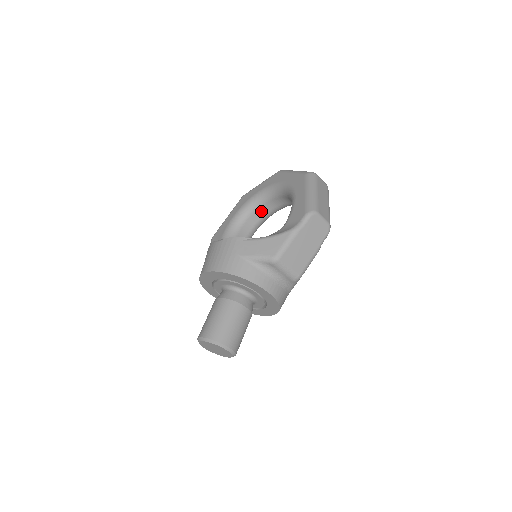
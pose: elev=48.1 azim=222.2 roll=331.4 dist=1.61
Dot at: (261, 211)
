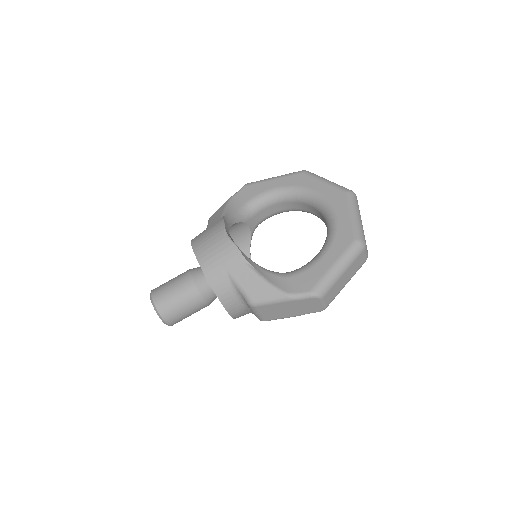
Dot at: (303, 206)
